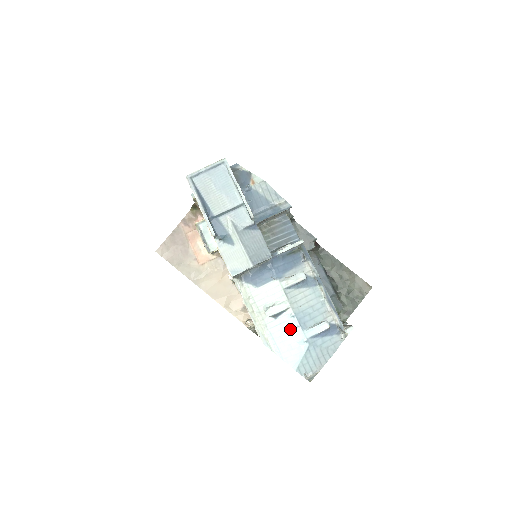
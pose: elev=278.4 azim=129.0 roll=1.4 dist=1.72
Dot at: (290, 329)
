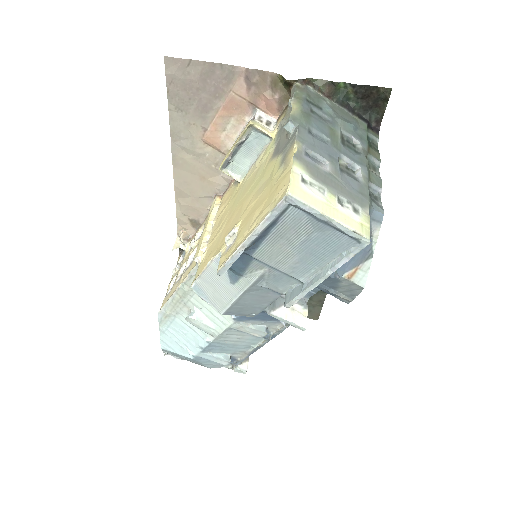
Dot at: (193, 339)
